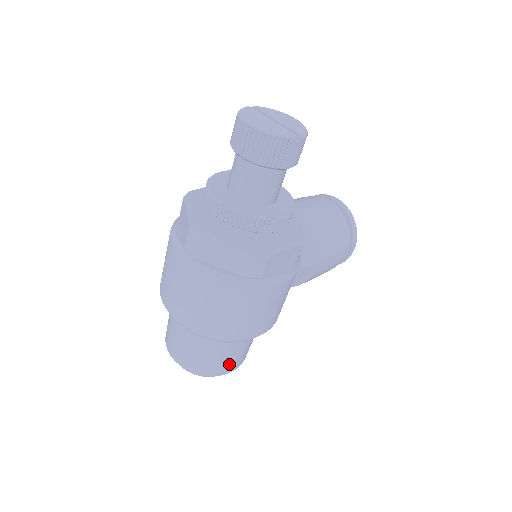
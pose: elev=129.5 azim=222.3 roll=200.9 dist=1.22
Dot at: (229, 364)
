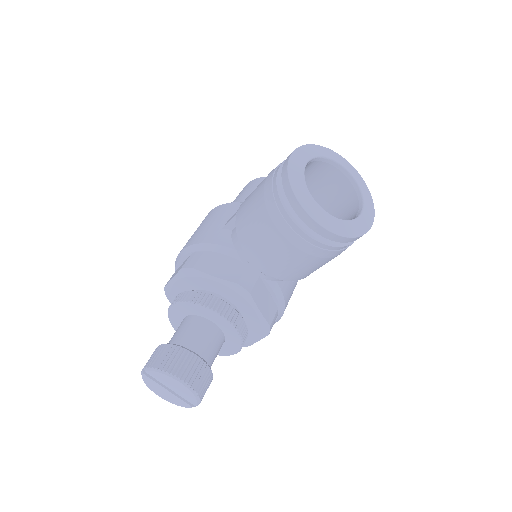
Dot at: occluded
